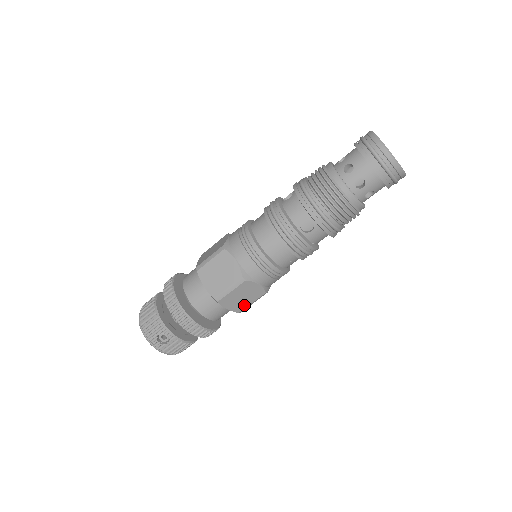
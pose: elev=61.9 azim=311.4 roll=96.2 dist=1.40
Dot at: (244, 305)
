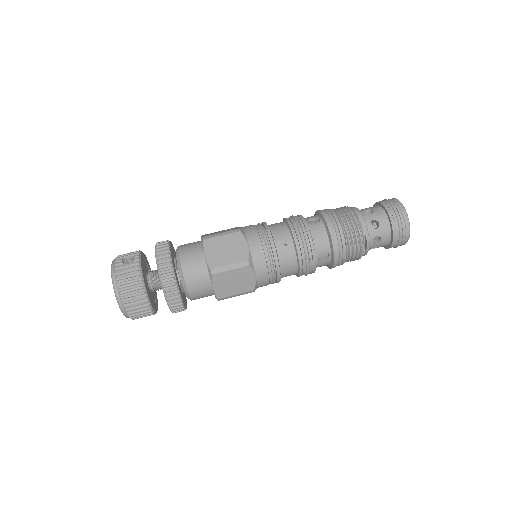
Dot at: (221, 263)
